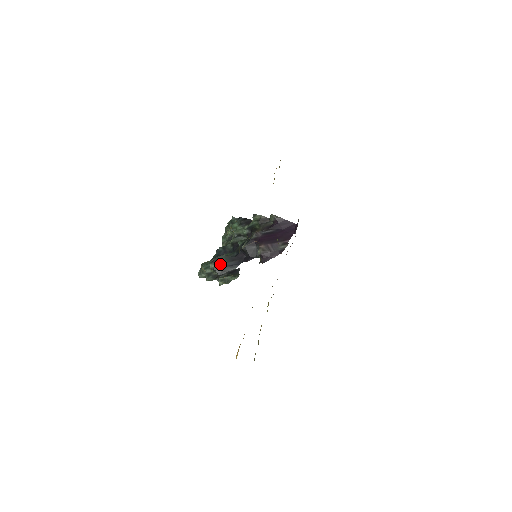
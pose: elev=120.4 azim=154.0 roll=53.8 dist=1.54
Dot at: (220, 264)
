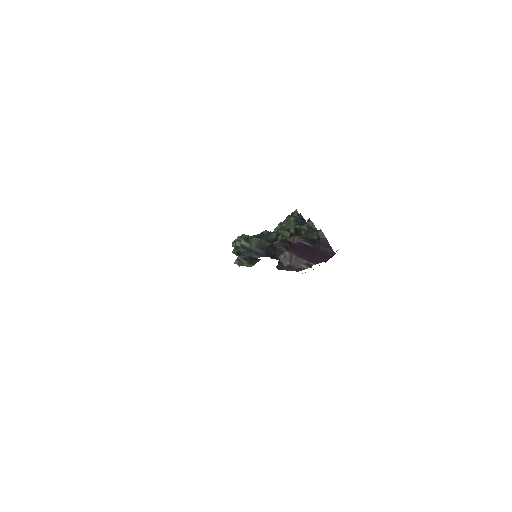
Dot at: (249, 245)
